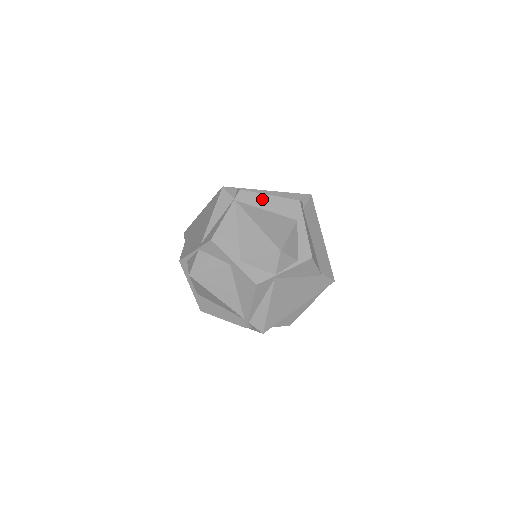
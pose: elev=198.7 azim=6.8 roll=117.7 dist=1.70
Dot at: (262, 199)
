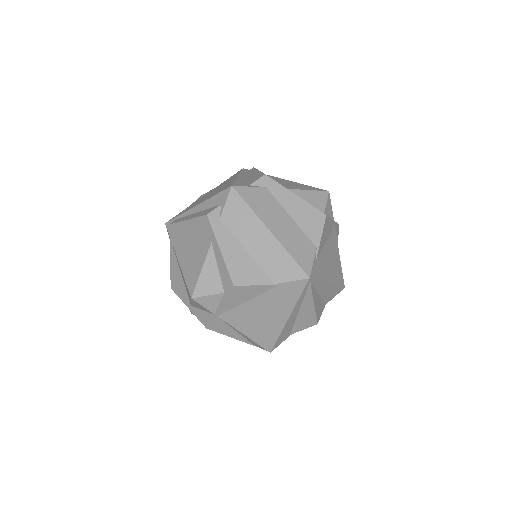
Dot at: (184, 228)
